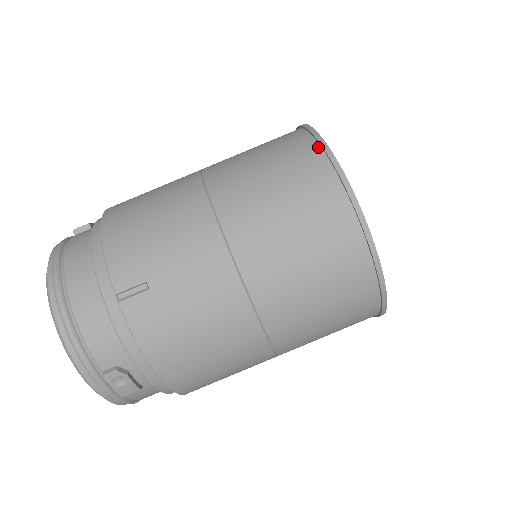
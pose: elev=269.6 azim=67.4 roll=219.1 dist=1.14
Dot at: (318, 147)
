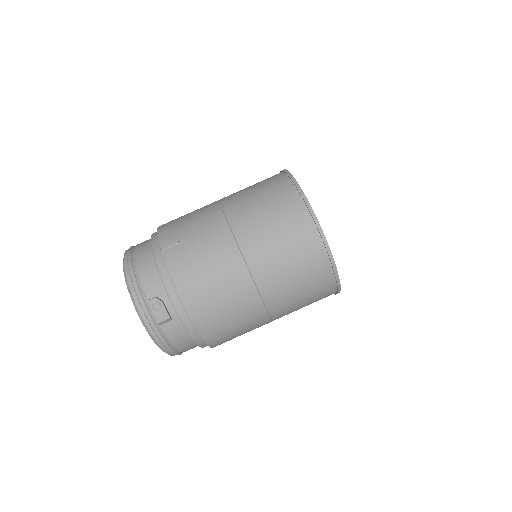
Dot at: (283, 173)
